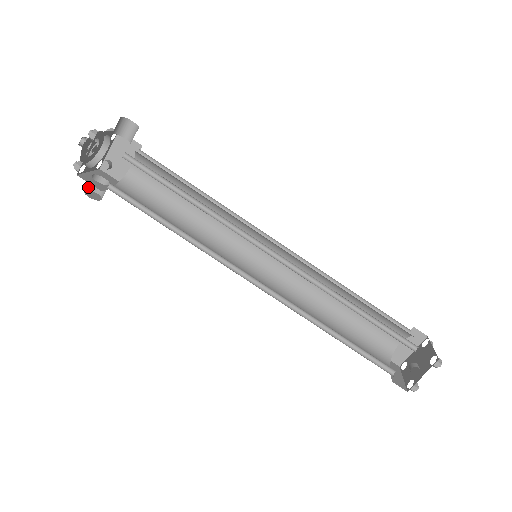
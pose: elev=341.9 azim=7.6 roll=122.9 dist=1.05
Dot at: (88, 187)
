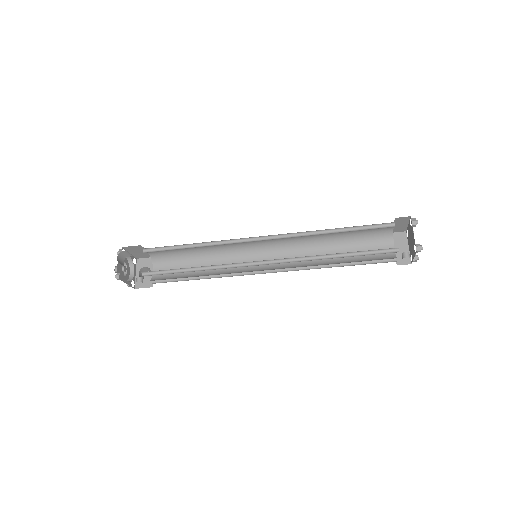
Dot at: occluded
